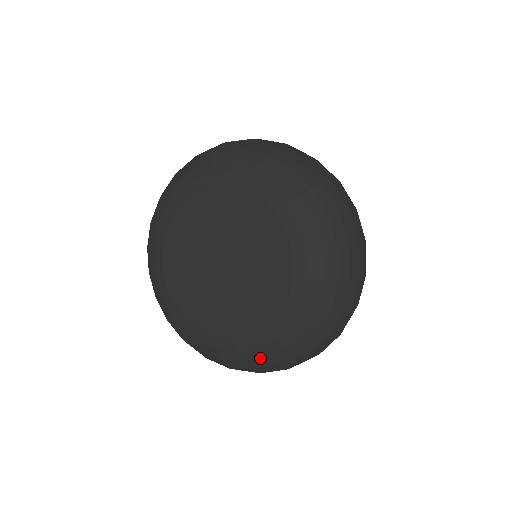
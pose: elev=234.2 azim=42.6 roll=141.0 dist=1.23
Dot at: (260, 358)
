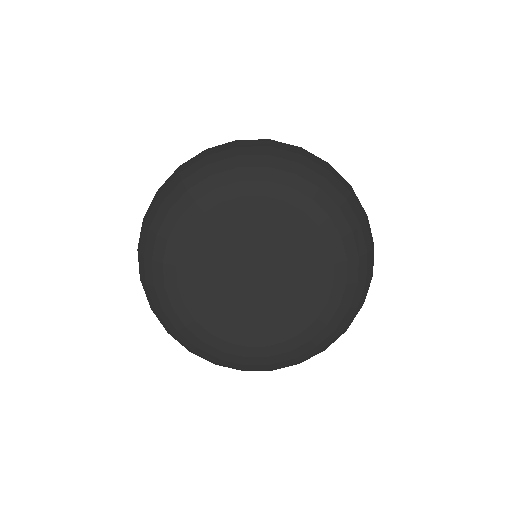
Dot at: (289, 359)
